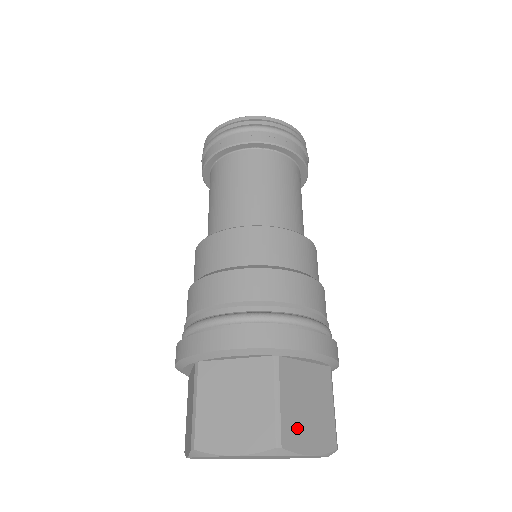
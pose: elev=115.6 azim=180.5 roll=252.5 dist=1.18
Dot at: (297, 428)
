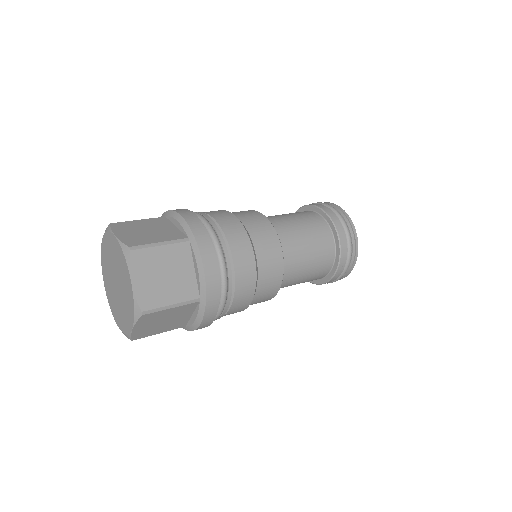
Dot at: (147, 265)
